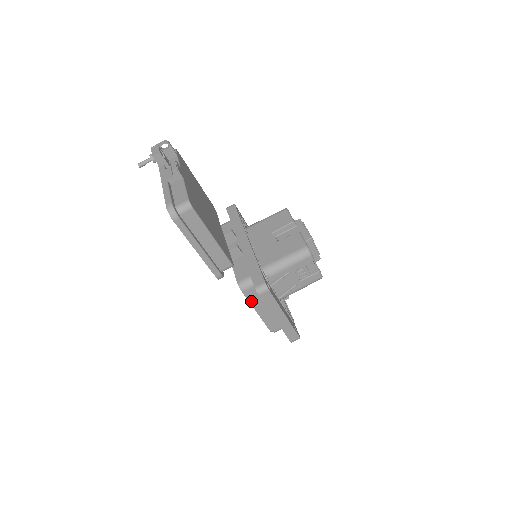
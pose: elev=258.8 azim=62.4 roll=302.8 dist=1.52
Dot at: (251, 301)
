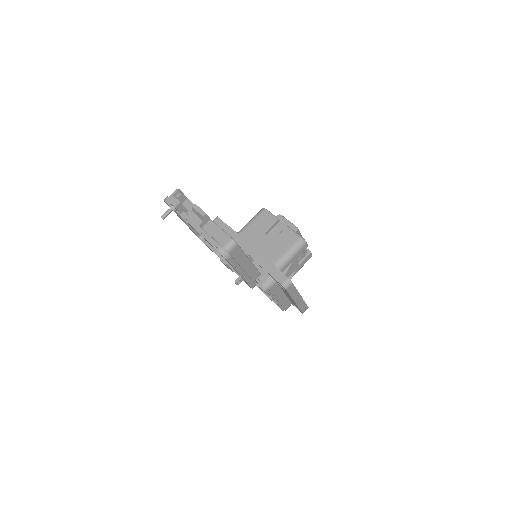
Dot at: (272, 295)
